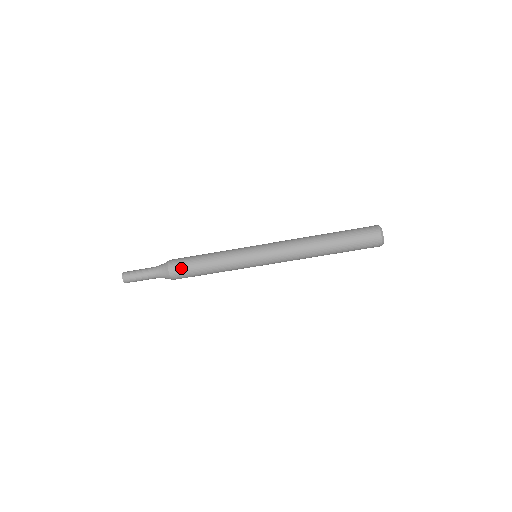
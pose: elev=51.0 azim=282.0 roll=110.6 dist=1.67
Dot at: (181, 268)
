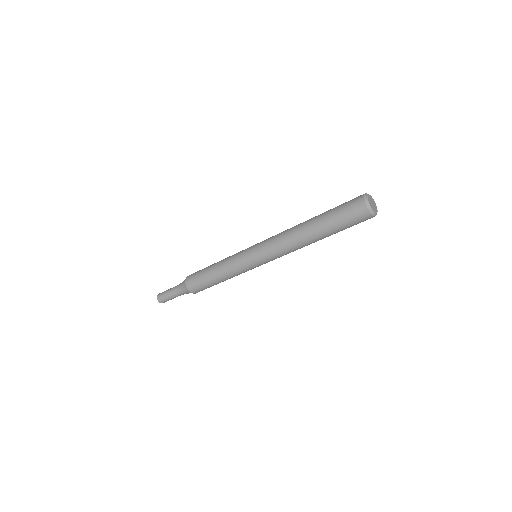
Dot at: (194, 276)
